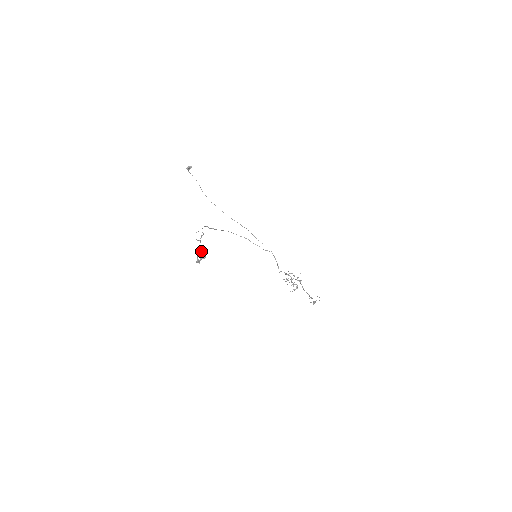
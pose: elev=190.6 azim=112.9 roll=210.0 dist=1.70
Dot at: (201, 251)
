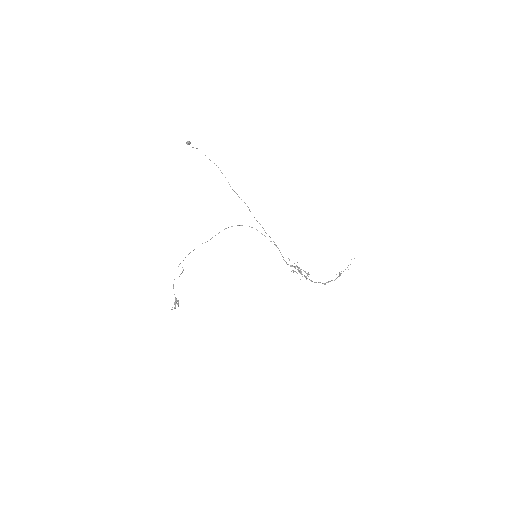
Dot at: occluded
